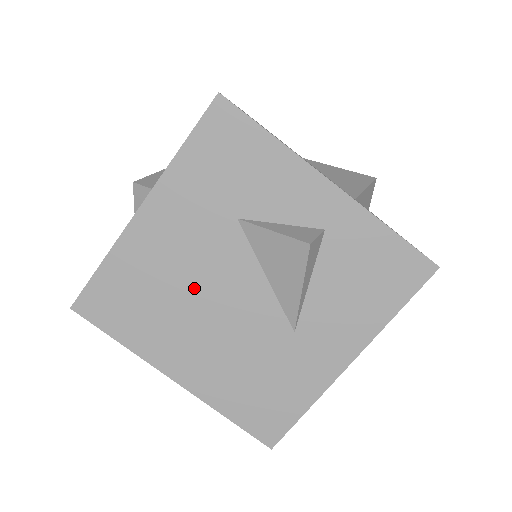
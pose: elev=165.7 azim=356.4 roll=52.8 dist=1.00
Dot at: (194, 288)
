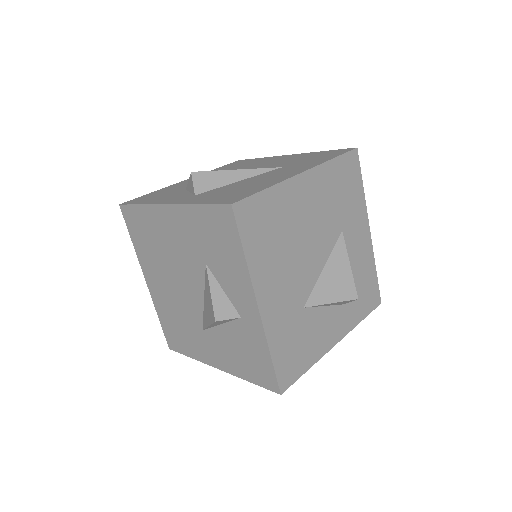
Dot at: (172, 263)
